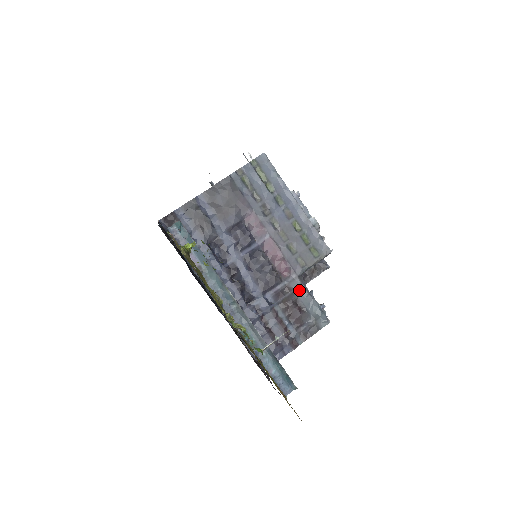
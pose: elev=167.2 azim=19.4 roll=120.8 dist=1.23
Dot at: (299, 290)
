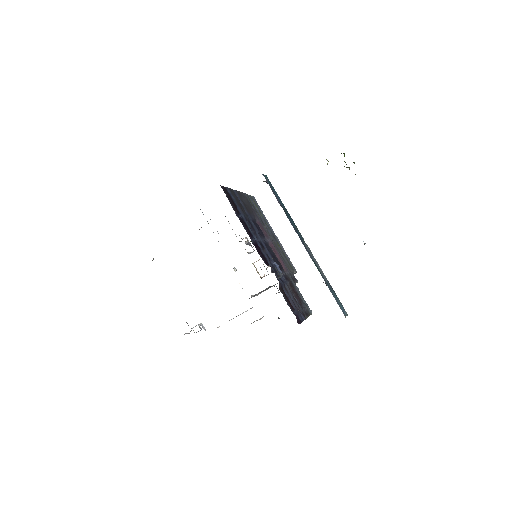
Dot at: (293, 283)
